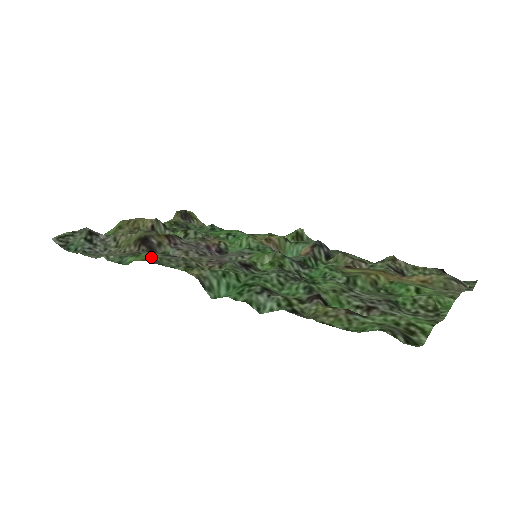
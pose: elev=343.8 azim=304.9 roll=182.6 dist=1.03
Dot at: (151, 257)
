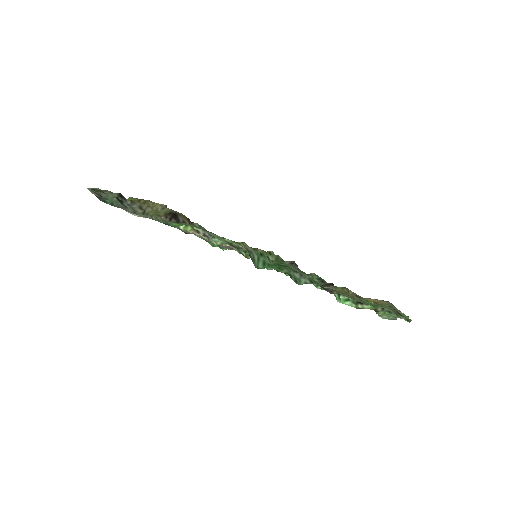
Dot at: occluded
